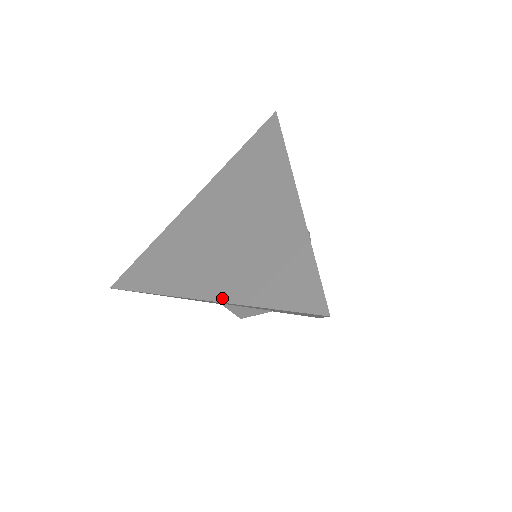
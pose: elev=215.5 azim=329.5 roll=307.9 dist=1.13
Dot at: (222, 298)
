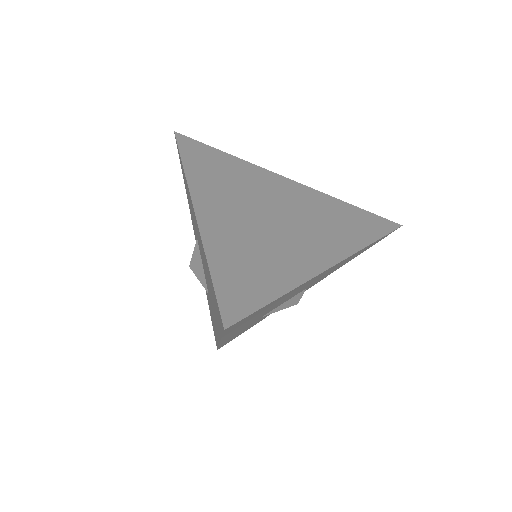
Dot at: (203, 228)
